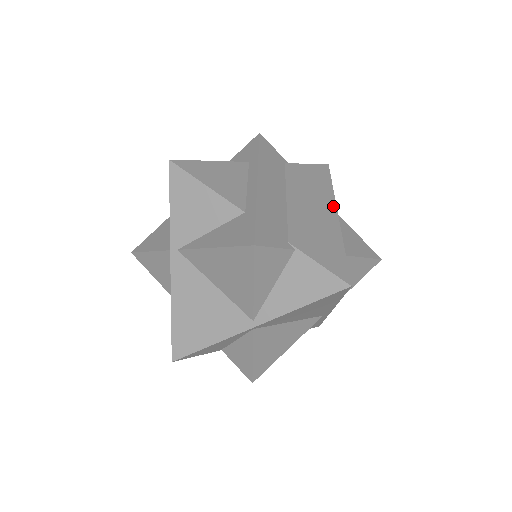
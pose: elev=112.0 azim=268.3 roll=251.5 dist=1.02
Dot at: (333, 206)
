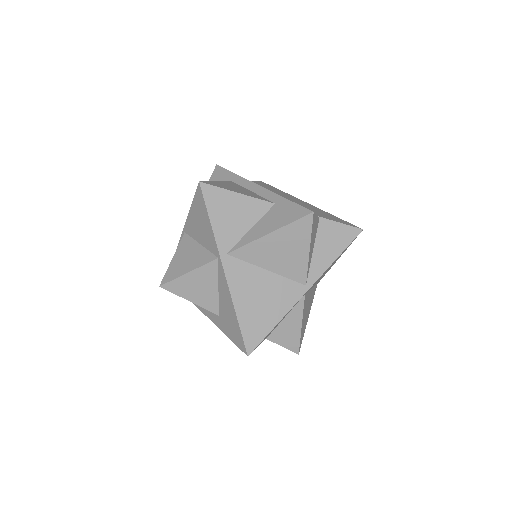
Dot at: (298, 199)
